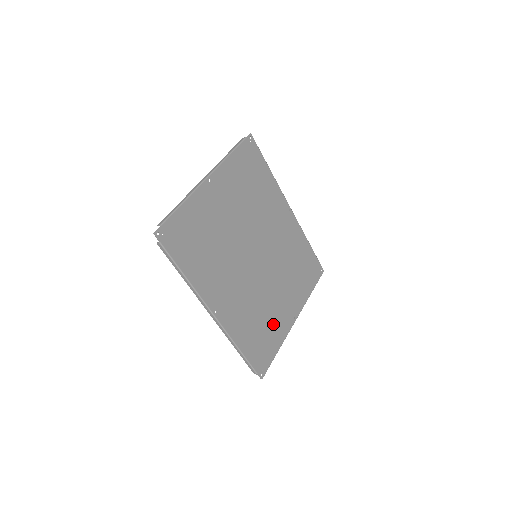
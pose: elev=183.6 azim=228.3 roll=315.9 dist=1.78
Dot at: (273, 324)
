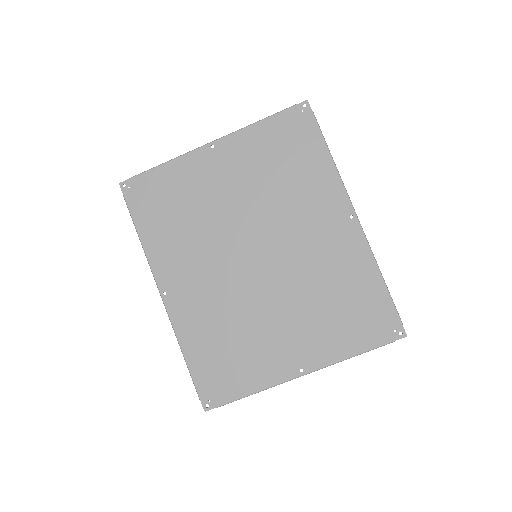
Dot at: (253, 355)
